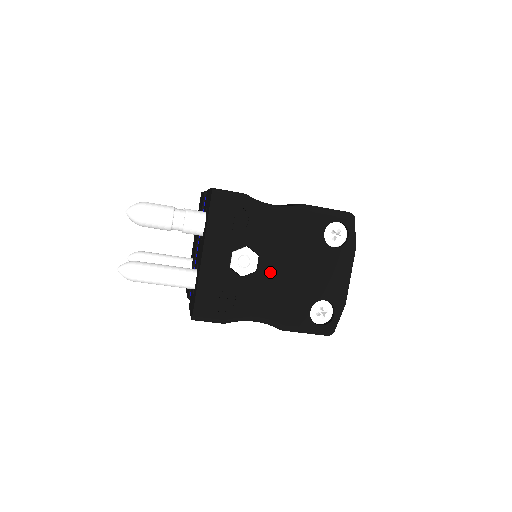
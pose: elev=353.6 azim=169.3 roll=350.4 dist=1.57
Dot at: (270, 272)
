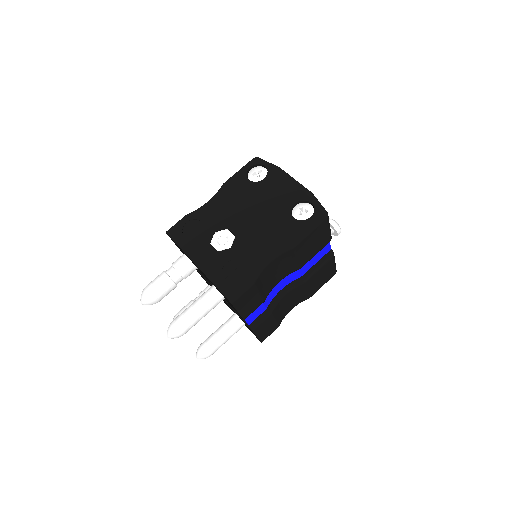
Dot at: (244, 228)
